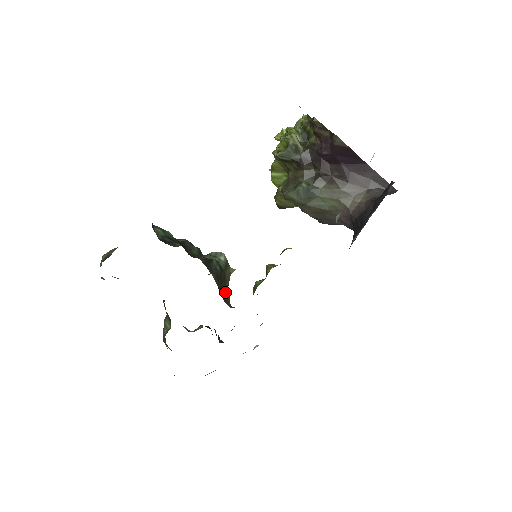
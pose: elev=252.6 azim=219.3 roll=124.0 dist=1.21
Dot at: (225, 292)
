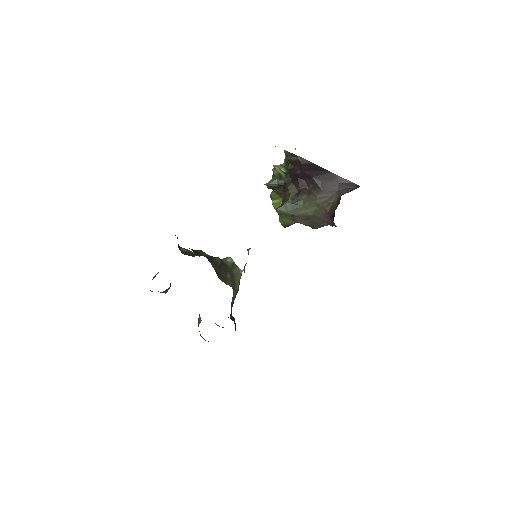
Dot at: (225, 277)
